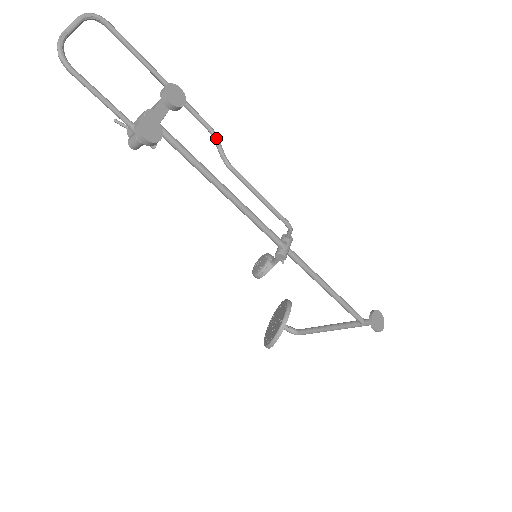
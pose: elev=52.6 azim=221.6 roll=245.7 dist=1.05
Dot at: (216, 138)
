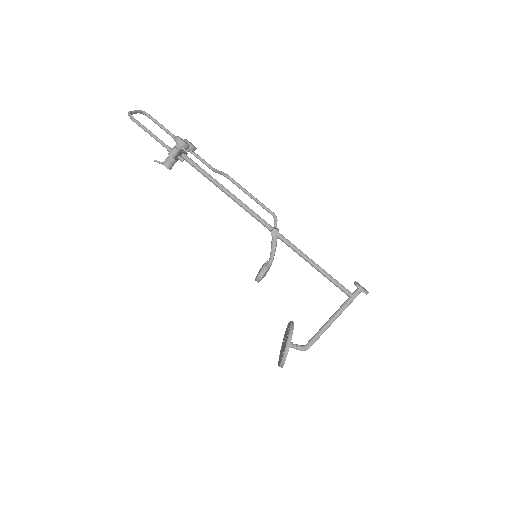
Dot at: (216, 169)
